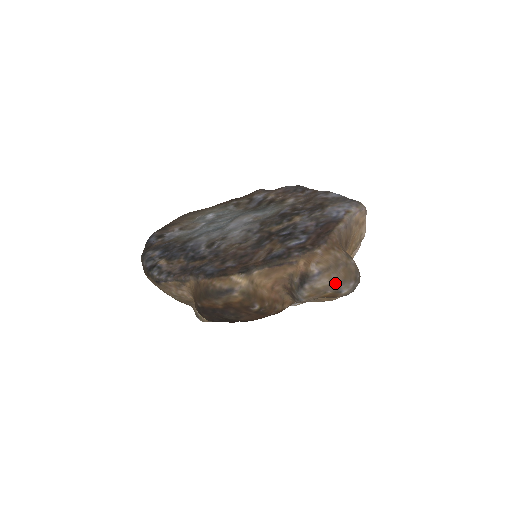
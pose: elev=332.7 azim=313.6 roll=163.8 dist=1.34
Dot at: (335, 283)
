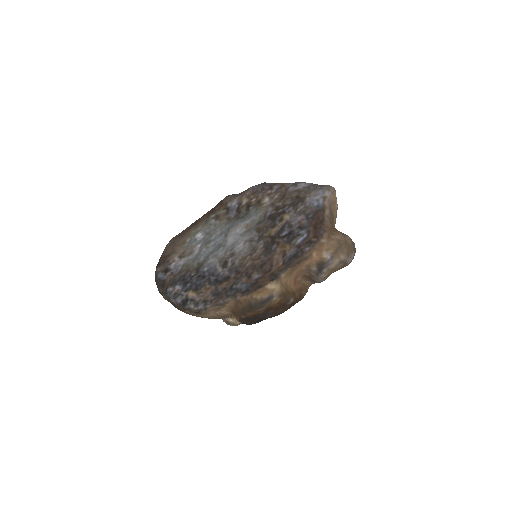
Dot at: (343, 259)
